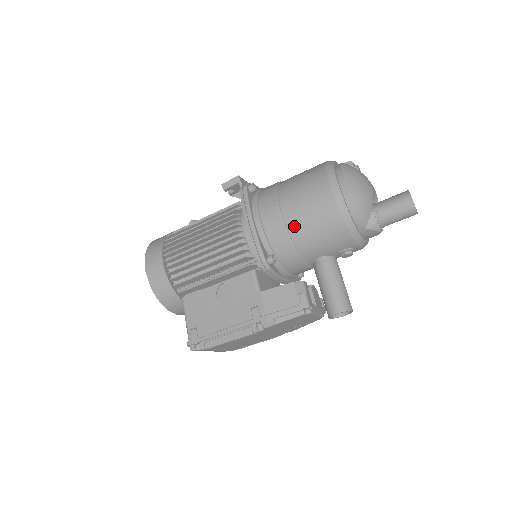
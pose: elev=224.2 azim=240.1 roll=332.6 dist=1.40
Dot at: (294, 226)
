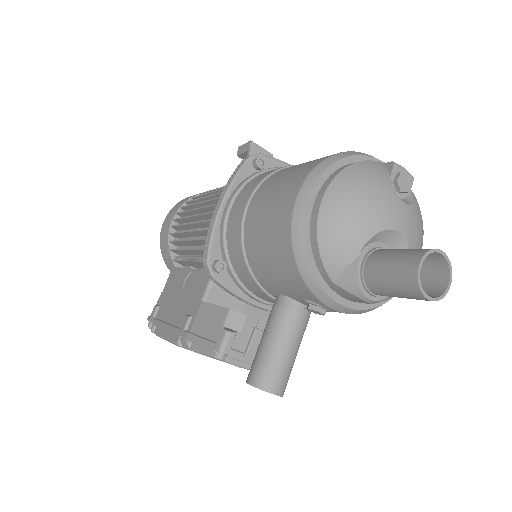
Dot at: (249, 233)
